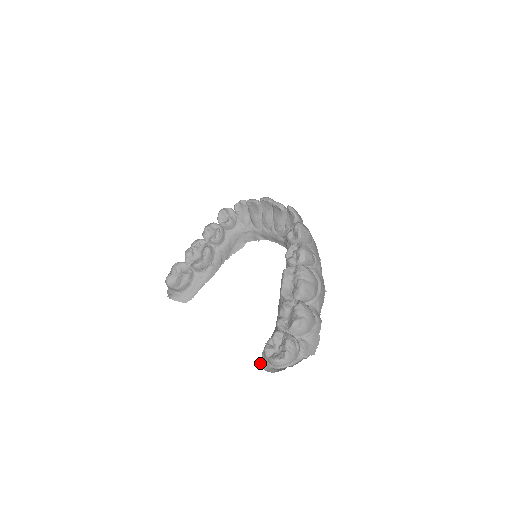
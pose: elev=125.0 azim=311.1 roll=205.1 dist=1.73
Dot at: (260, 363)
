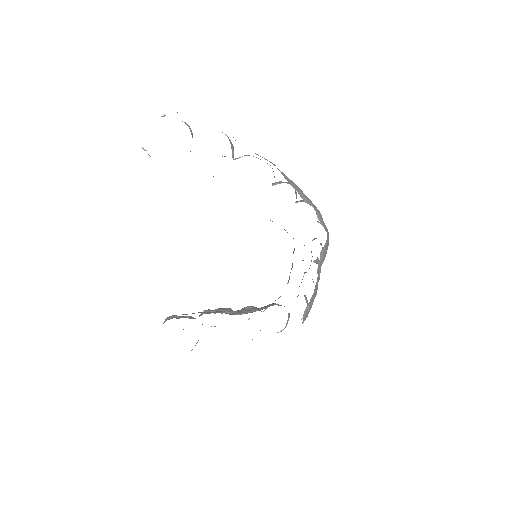
Dot at: occluded
